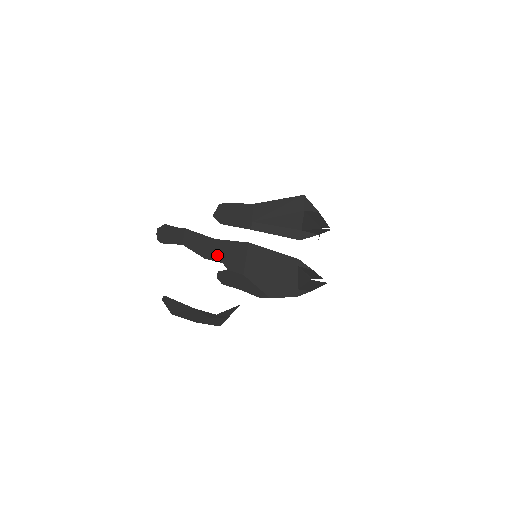
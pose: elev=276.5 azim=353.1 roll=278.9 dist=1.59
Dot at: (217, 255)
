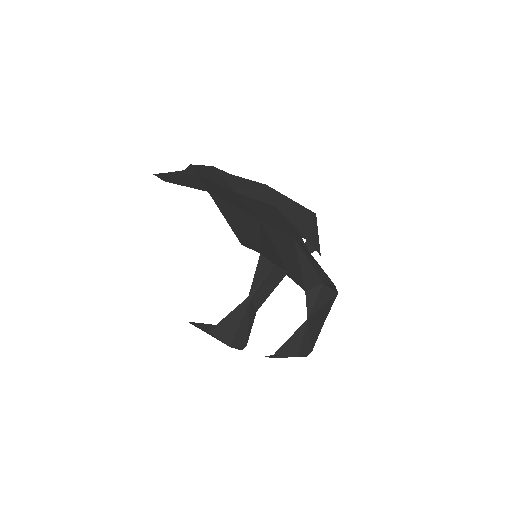
Dot at: occluded
